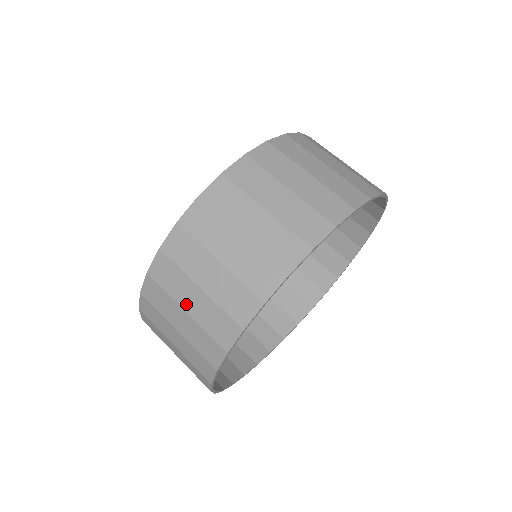
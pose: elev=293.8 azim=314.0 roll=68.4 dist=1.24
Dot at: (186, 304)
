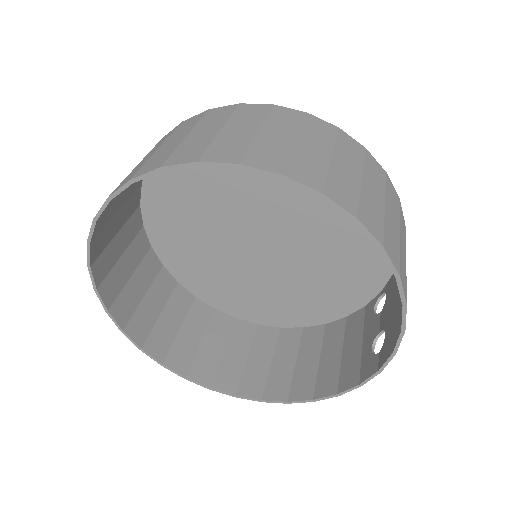
Dot at: (230, 127)
